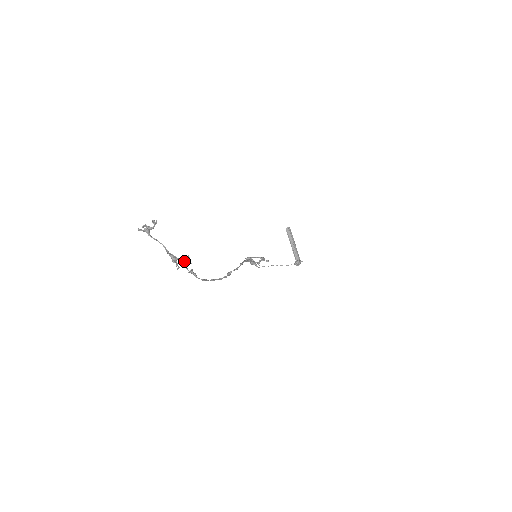
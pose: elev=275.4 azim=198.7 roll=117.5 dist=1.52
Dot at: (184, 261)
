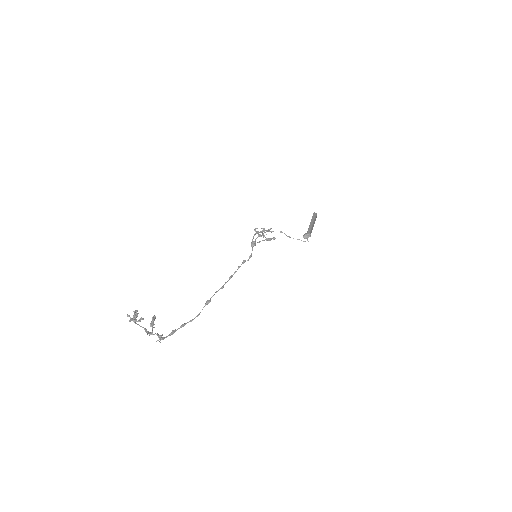
Dot at: (157, 335)
